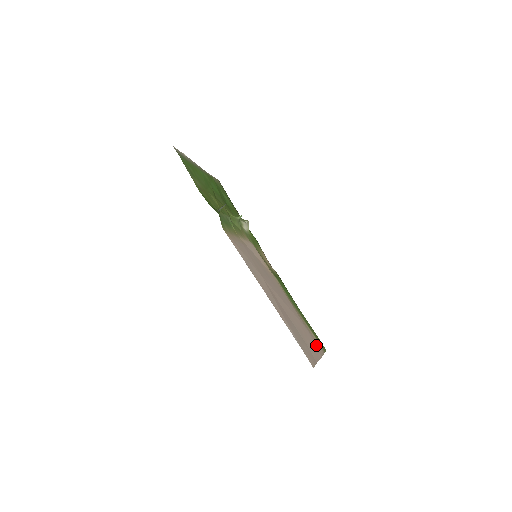
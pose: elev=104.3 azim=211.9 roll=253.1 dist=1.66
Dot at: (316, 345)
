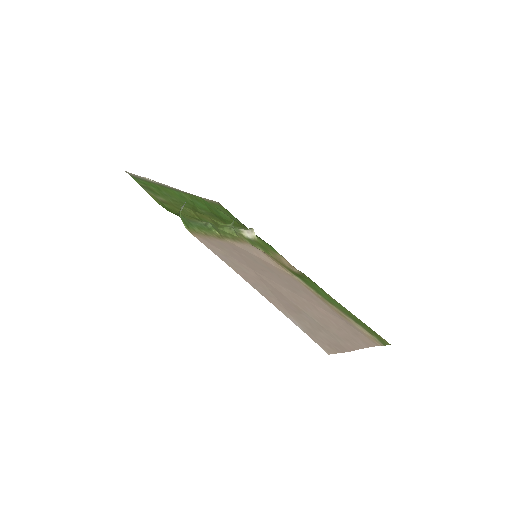
Dot at: (360, 336)
